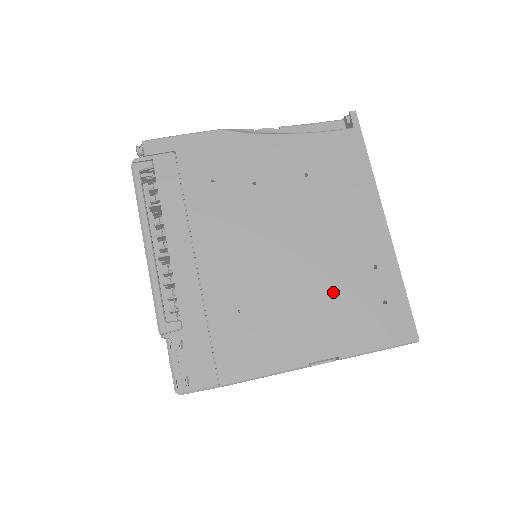
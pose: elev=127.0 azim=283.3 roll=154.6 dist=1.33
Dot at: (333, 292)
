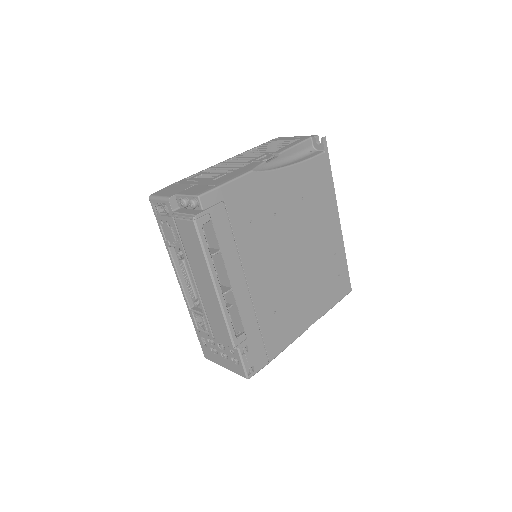
Dot at: (317, 279)
